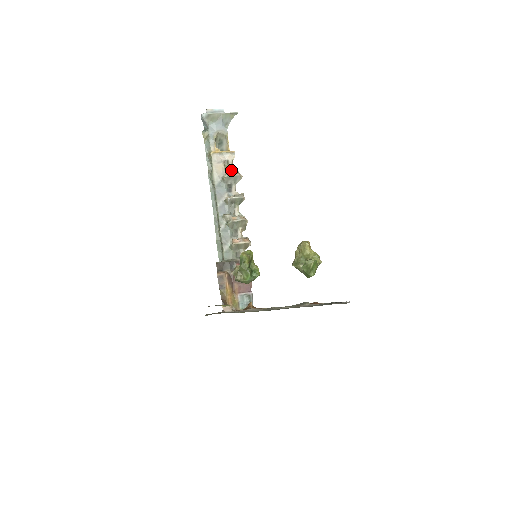
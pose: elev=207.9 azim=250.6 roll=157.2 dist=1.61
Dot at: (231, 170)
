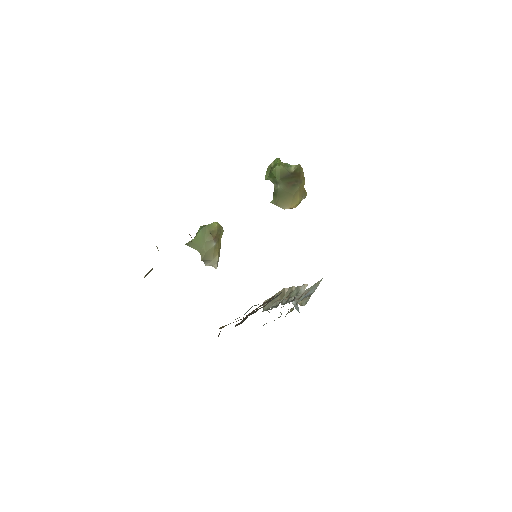
Dot at: occluded
